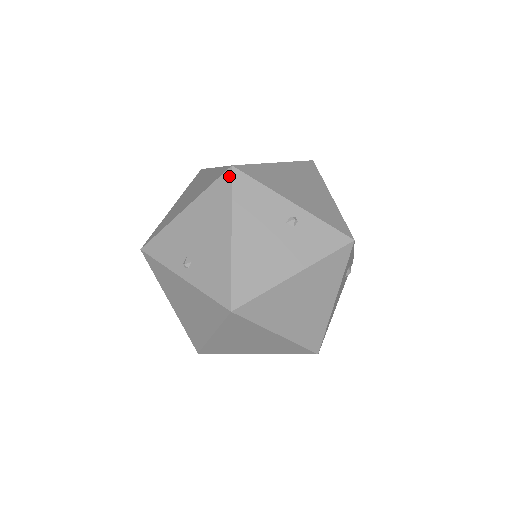
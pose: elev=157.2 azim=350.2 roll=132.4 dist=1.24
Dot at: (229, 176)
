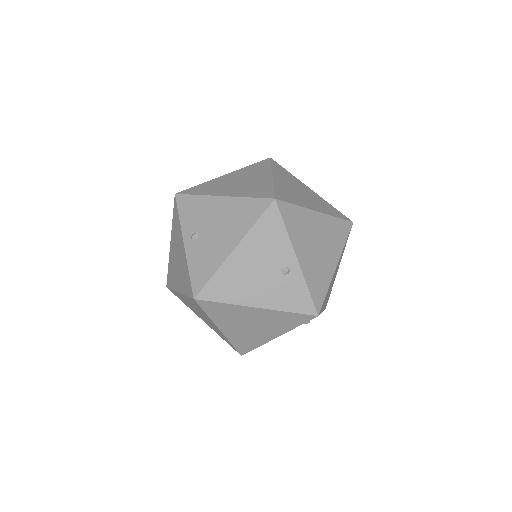
Dot at: (267, 205)
